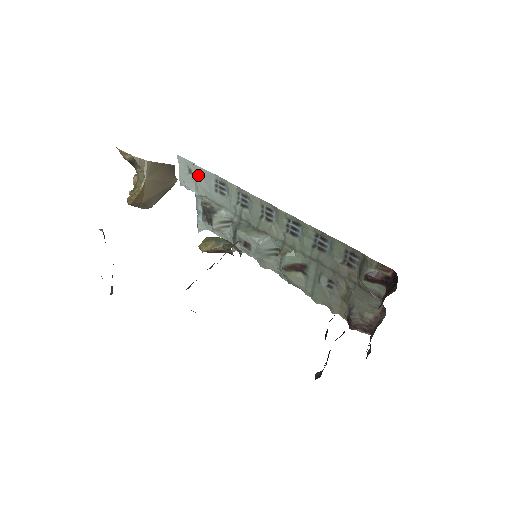
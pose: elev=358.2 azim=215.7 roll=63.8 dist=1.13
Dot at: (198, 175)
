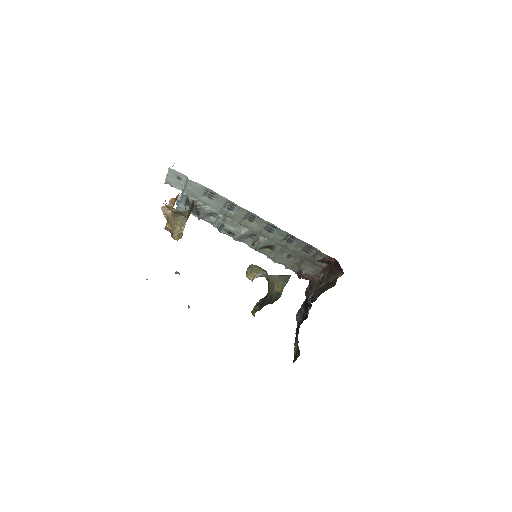
Dot at: (191, 185)
